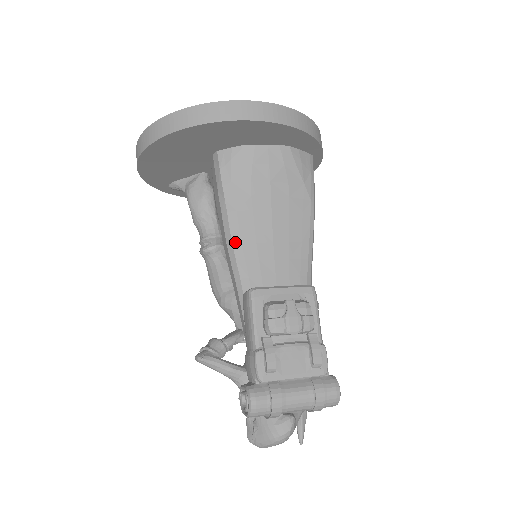
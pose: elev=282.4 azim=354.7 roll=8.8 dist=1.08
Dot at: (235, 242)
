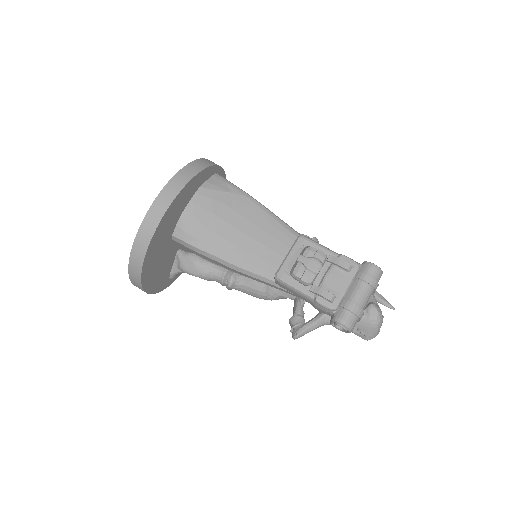
Dot at: (238, 265)
